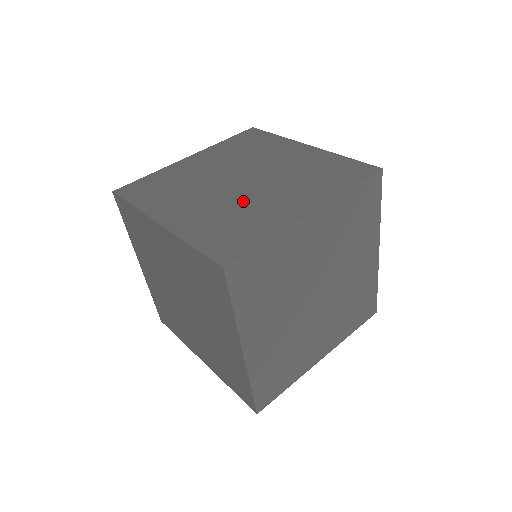
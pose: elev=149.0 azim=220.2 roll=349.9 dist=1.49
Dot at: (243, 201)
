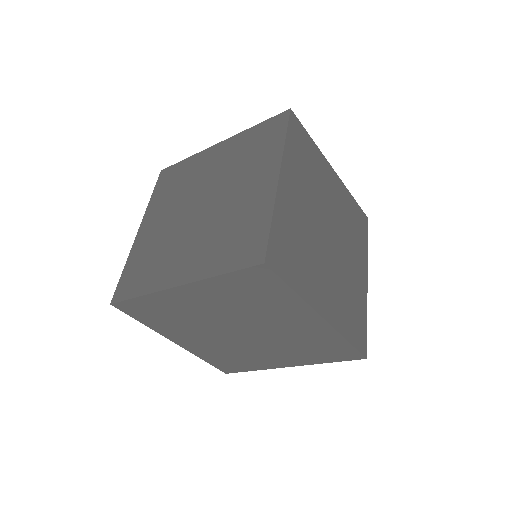
Dot at: occluded
